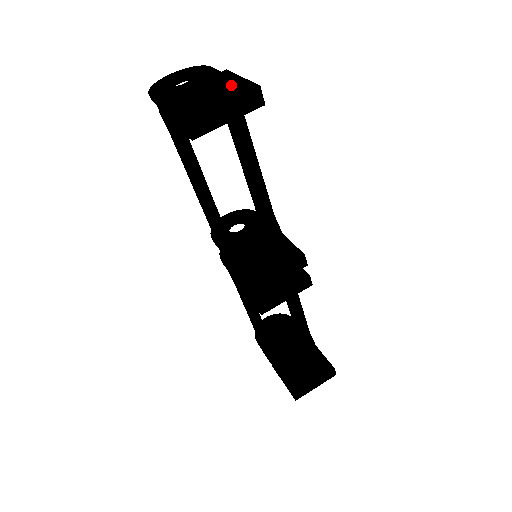
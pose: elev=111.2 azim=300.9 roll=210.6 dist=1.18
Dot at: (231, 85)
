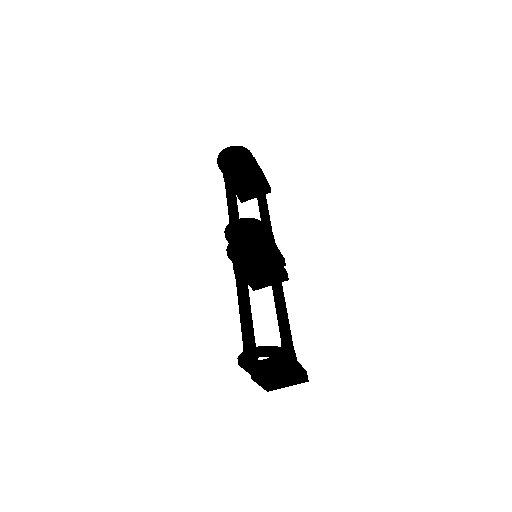
Dot at: occluded
